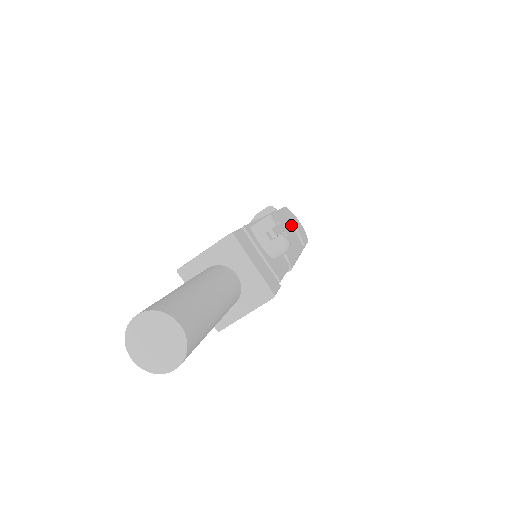
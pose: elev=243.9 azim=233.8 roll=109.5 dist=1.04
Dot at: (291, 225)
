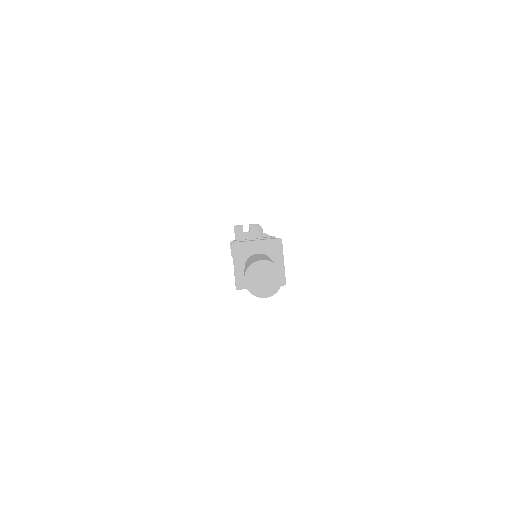
Dot at: occluded
